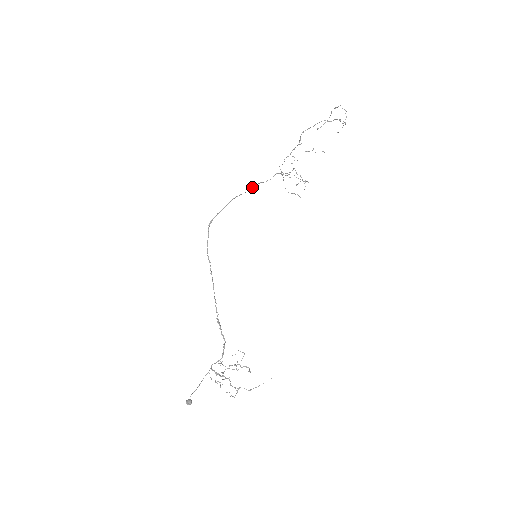
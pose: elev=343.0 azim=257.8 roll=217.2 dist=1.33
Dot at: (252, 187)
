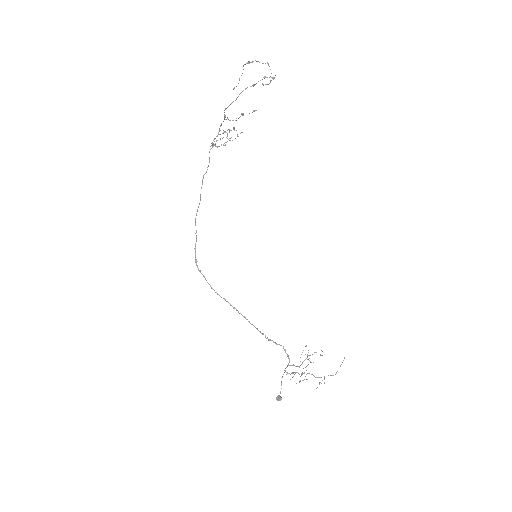
Dot at: occluded
